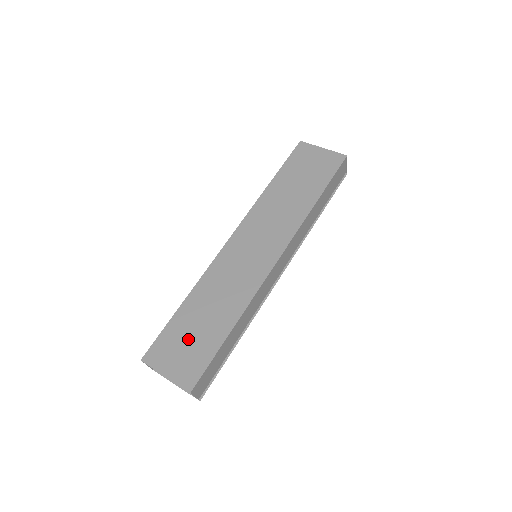
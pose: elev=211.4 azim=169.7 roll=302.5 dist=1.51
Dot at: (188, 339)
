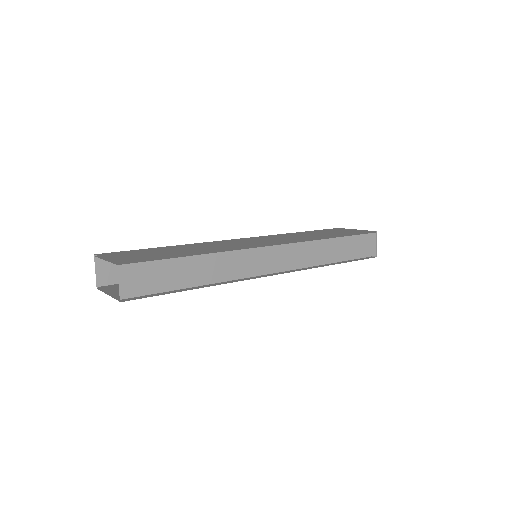
Dot at: (149, 253)
